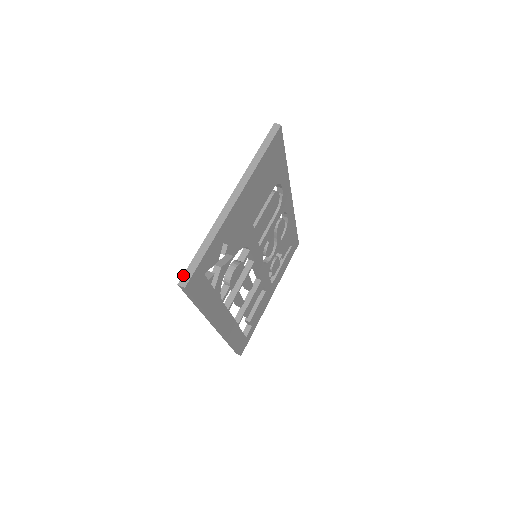
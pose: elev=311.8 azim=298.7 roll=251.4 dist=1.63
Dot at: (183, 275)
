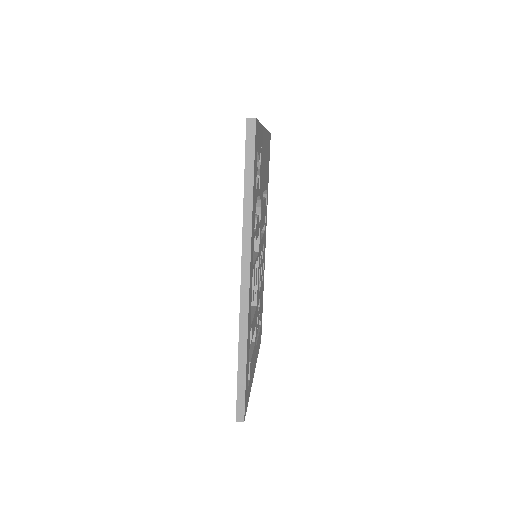
Dot at: occluded
